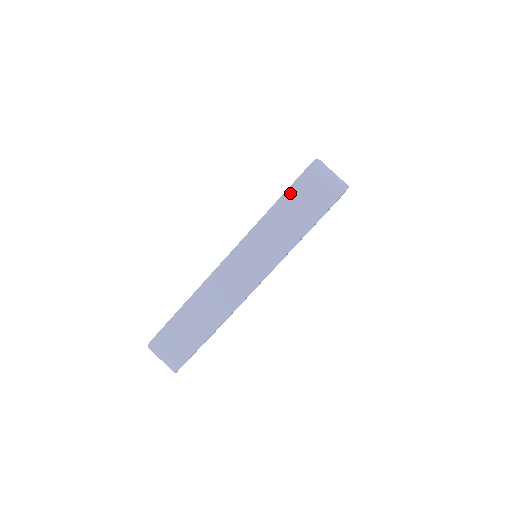
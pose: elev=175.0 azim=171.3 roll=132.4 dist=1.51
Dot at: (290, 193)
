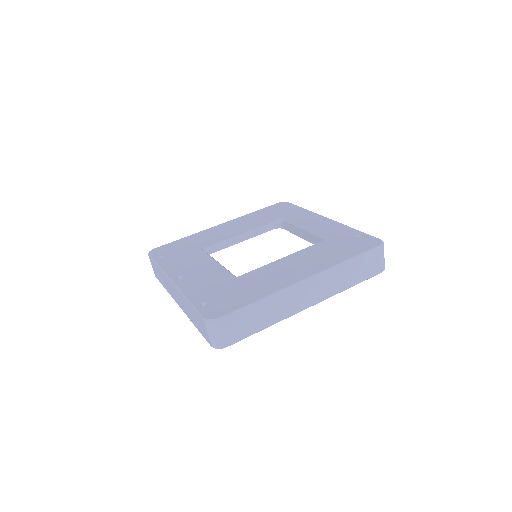
Dot at: (195, 311)
